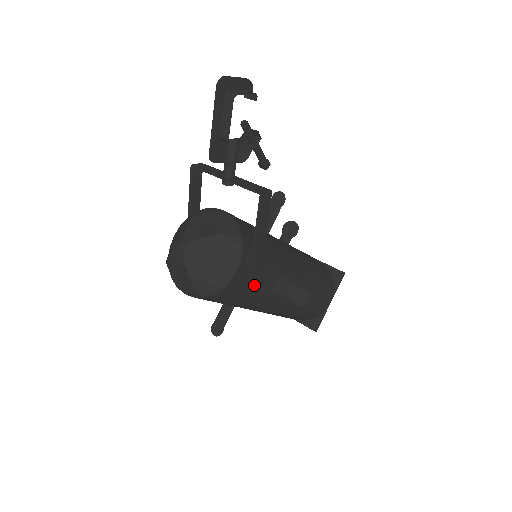
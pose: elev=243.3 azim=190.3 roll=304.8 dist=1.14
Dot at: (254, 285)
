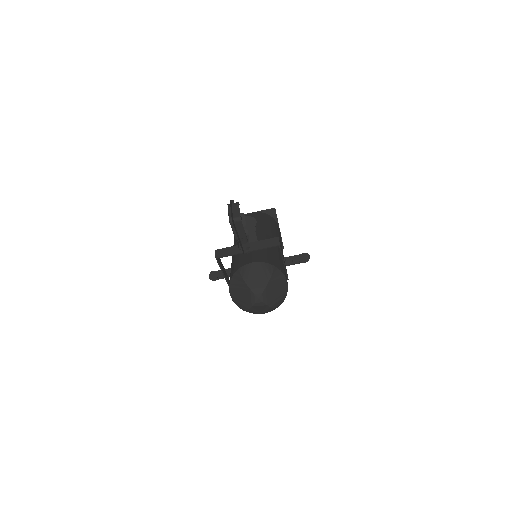
Dot at: occluded
